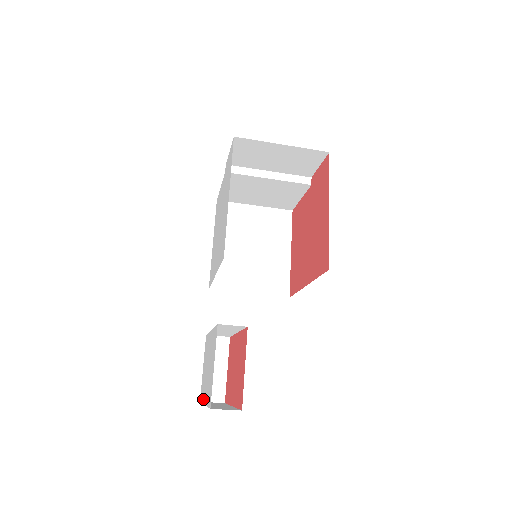
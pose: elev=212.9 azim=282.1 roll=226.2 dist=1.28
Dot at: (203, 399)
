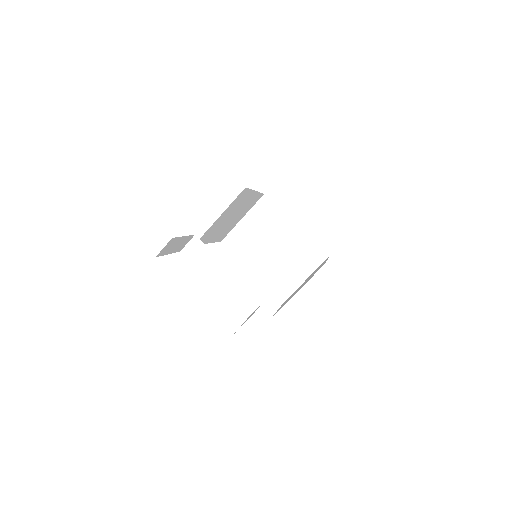
Dot at: occluded
